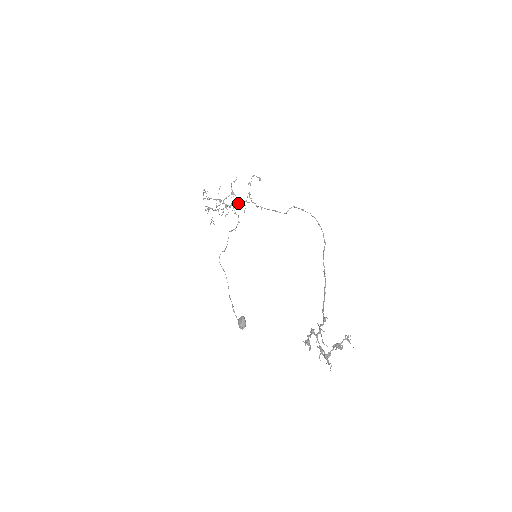
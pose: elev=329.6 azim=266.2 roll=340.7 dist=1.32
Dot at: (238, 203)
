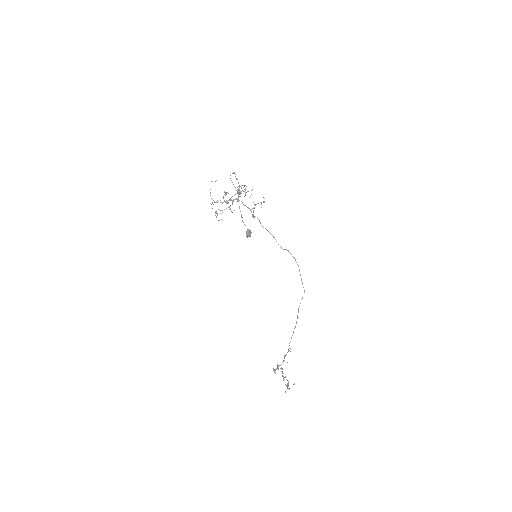
Dot at: occluded
